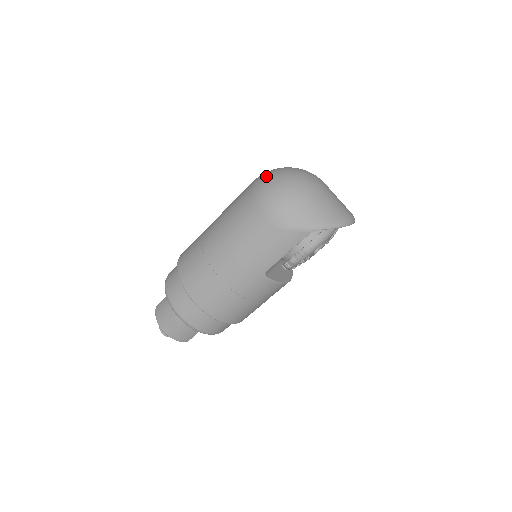
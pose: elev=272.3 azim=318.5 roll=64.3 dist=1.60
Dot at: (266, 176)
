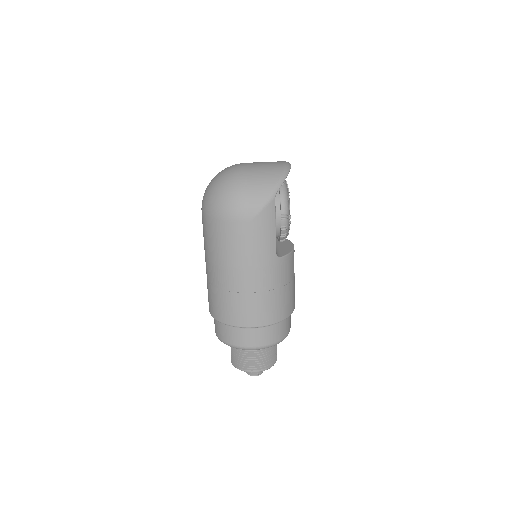
Dot at: (207, 199)
